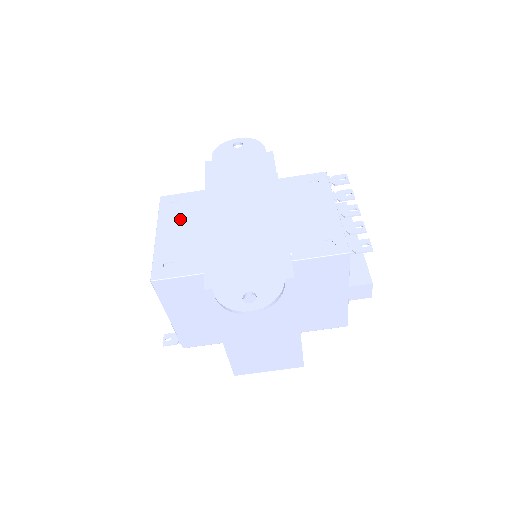
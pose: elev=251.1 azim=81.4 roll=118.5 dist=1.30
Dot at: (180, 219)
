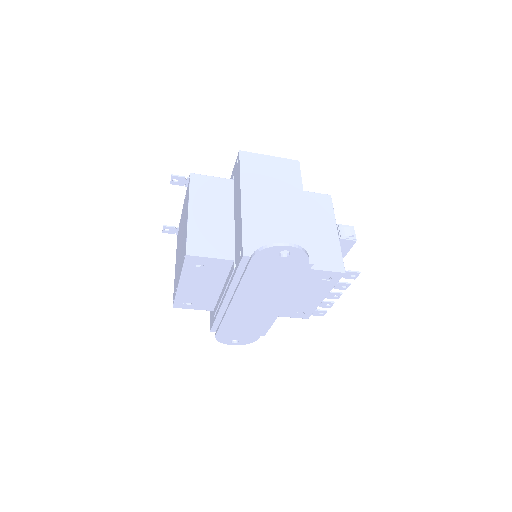
Dot at: (202, 278)
